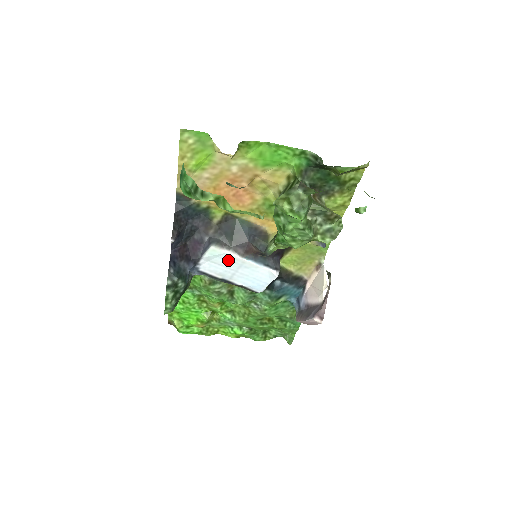
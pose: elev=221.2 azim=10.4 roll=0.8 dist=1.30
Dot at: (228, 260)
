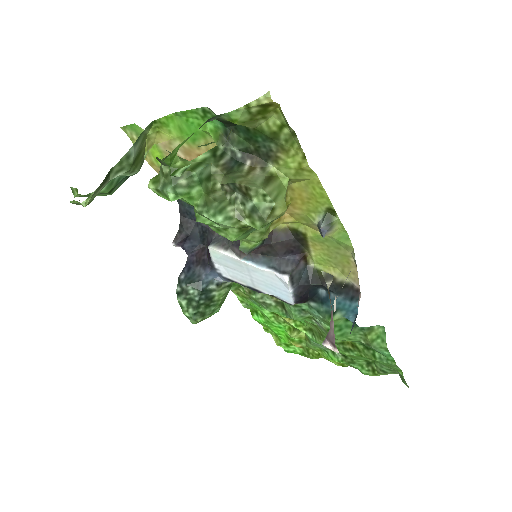
Dot at: (233, 263)
